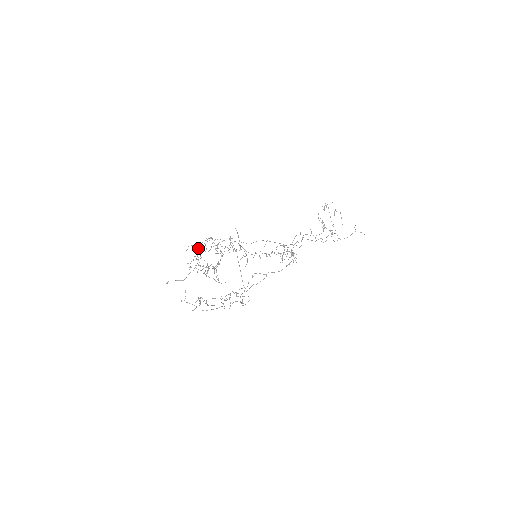
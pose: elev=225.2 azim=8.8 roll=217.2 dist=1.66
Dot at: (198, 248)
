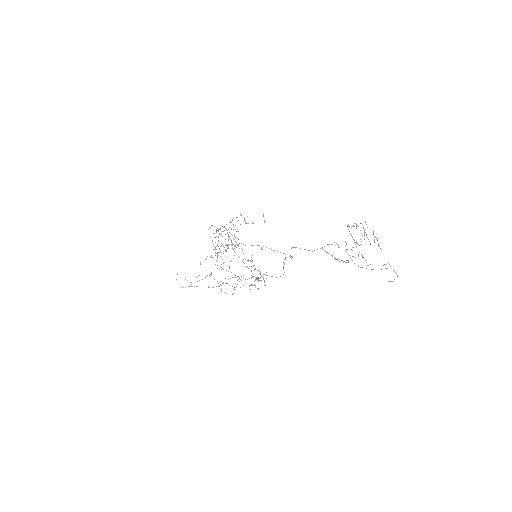
Dot at: (224, 226)
